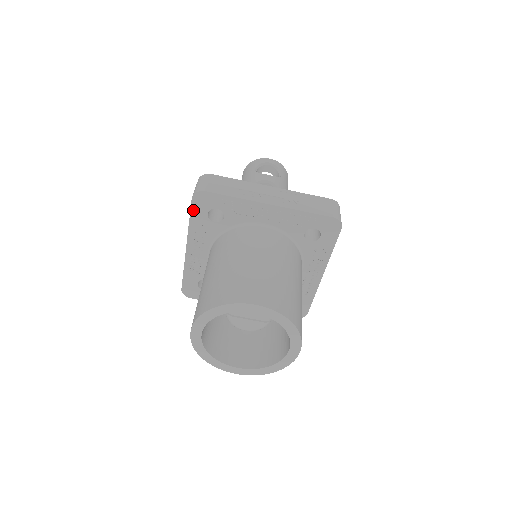
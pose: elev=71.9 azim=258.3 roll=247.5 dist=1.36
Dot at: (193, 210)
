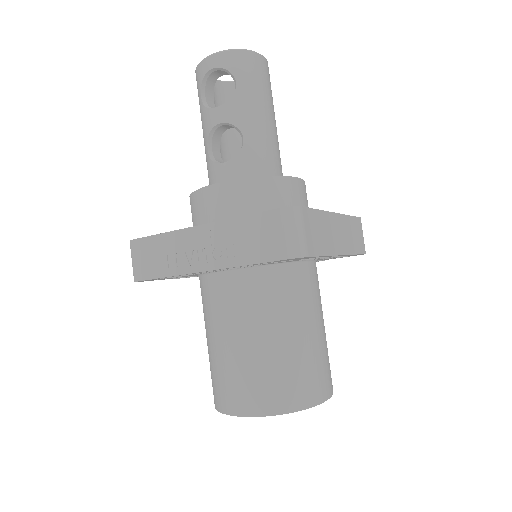
Dot at: (152, 280)
